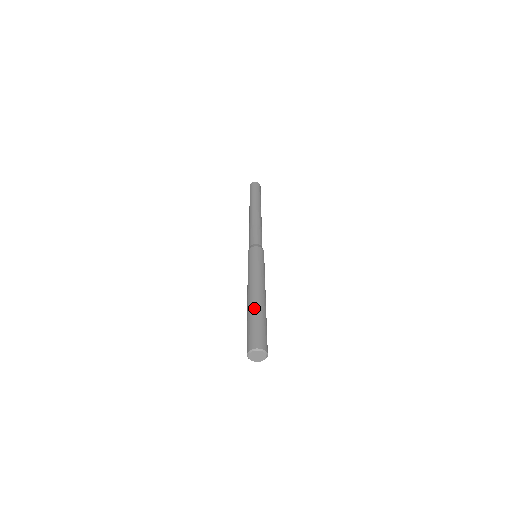
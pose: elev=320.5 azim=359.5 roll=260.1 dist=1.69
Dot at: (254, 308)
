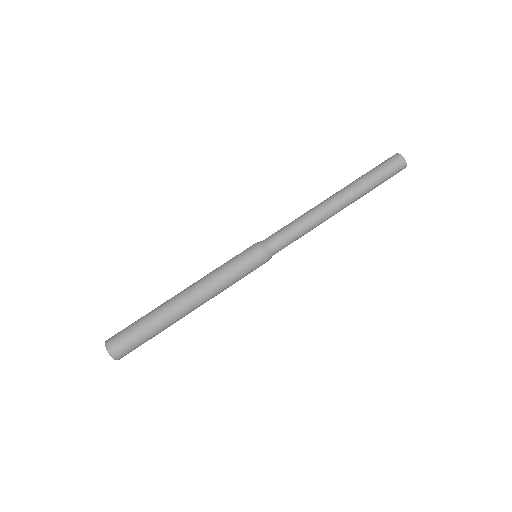
Dot at: (162, 316)
